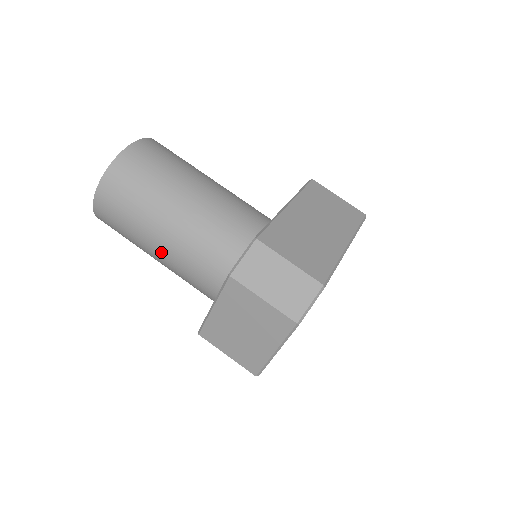
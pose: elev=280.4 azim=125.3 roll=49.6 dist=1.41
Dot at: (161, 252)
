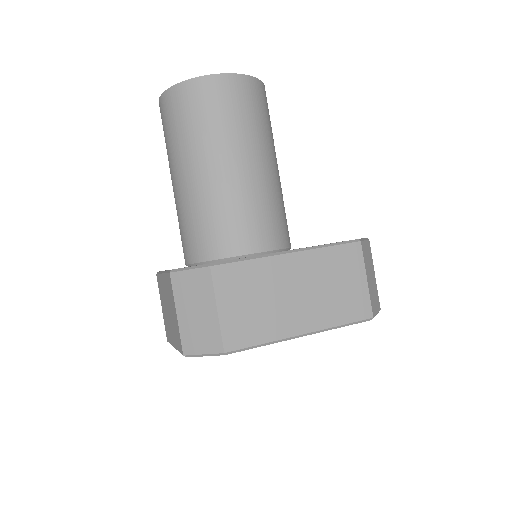
Dot at: (173, 190)
